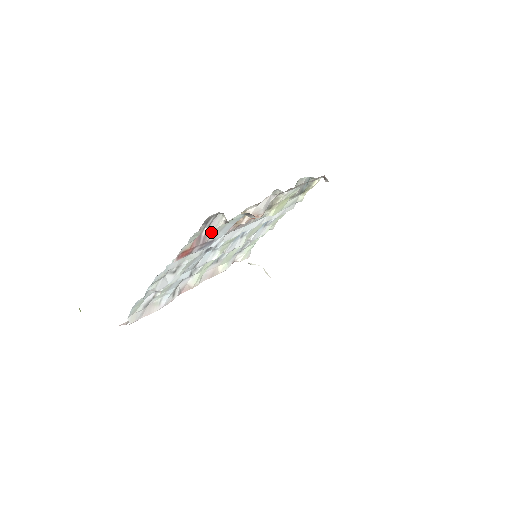
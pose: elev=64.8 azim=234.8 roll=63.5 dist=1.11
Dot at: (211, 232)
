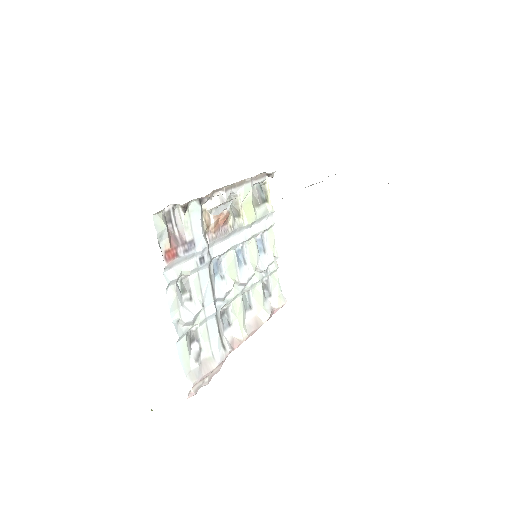
Dot at: (182, 230)
